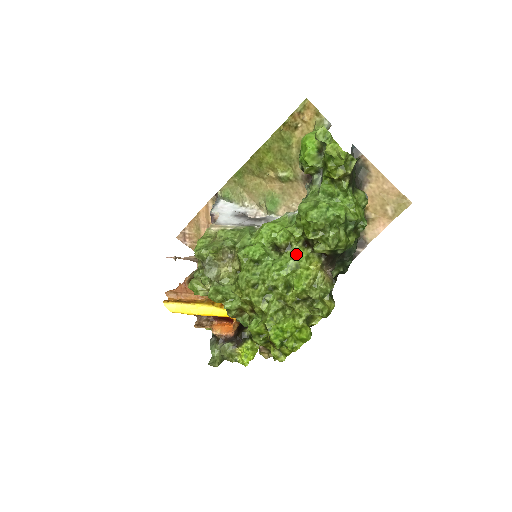
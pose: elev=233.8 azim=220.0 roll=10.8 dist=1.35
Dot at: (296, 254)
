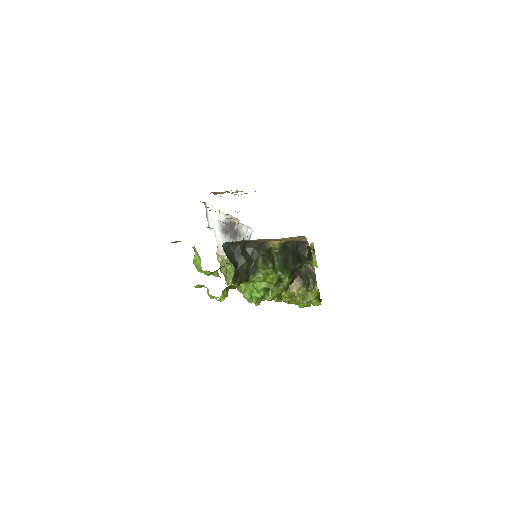
Dot at: occluded
